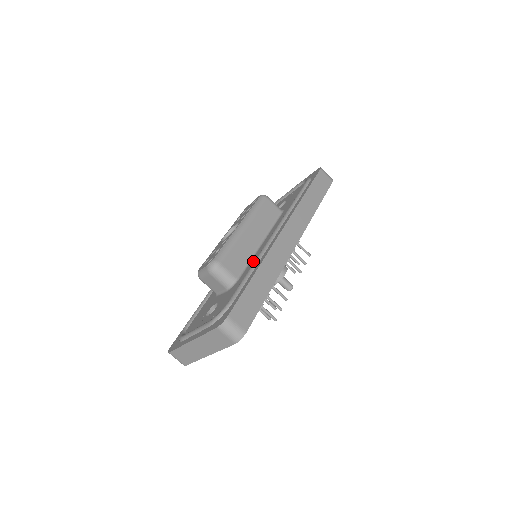
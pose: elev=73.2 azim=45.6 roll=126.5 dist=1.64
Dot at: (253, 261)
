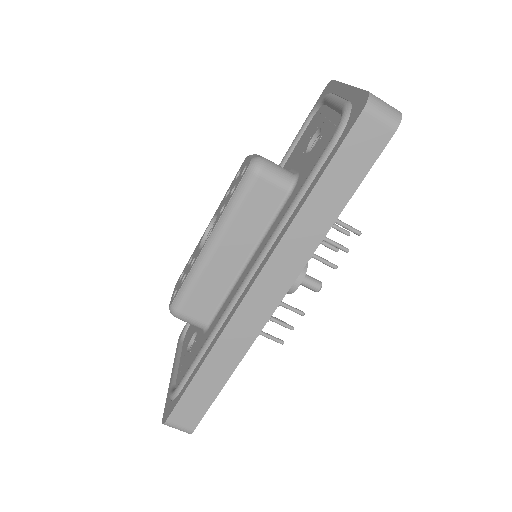
Dot at: (222, 311)
